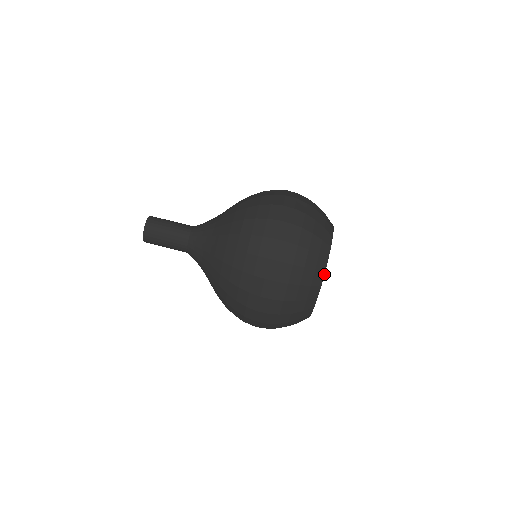
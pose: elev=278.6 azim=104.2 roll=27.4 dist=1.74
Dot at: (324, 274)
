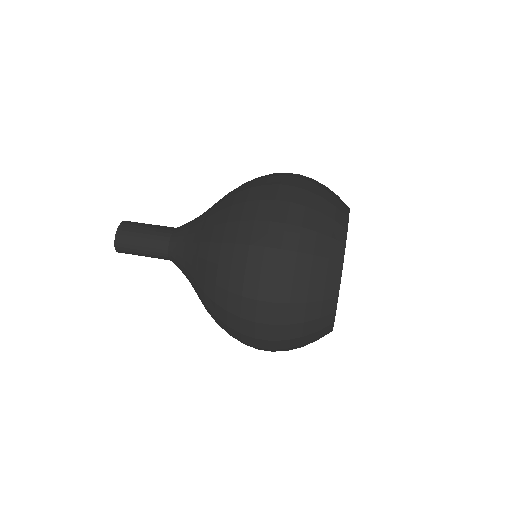
Dot at: (347, 231)
